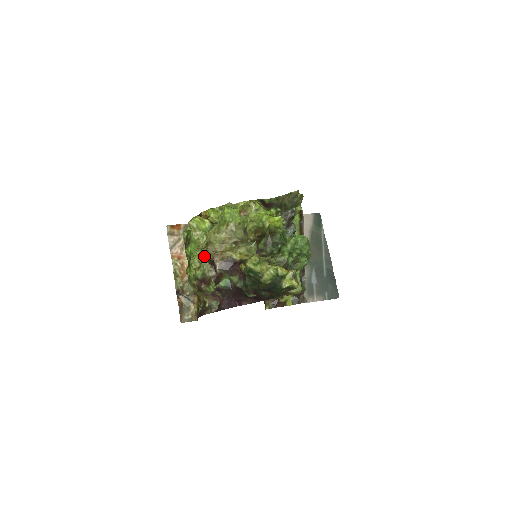
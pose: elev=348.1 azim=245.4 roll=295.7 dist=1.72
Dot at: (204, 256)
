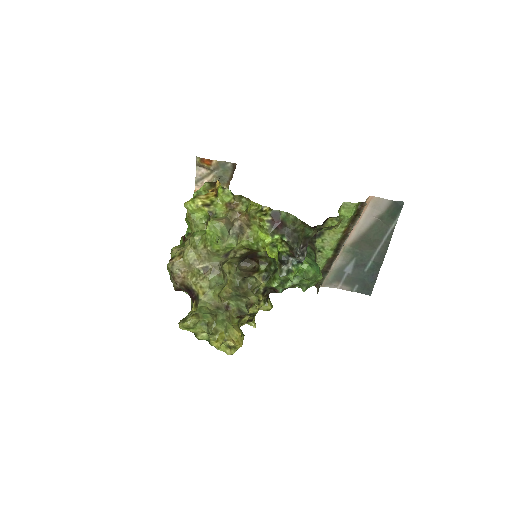
Dot at: (169, 269)
